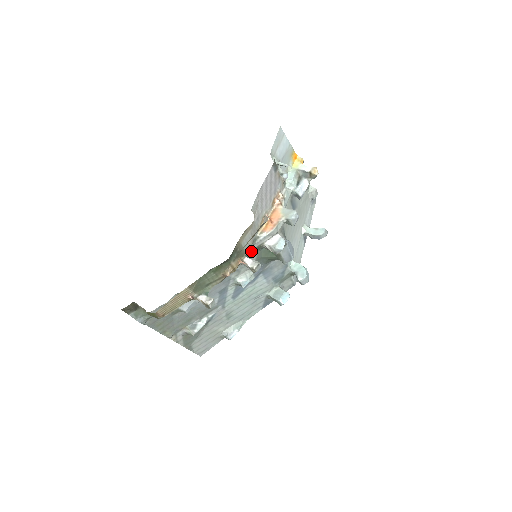
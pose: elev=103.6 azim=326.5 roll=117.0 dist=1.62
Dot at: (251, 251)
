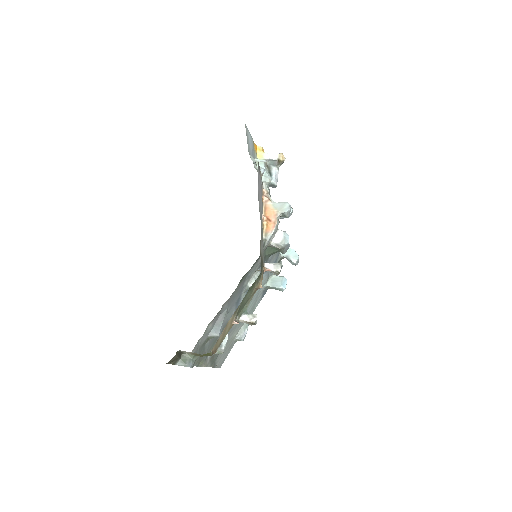
Dot at: (260, 255)
